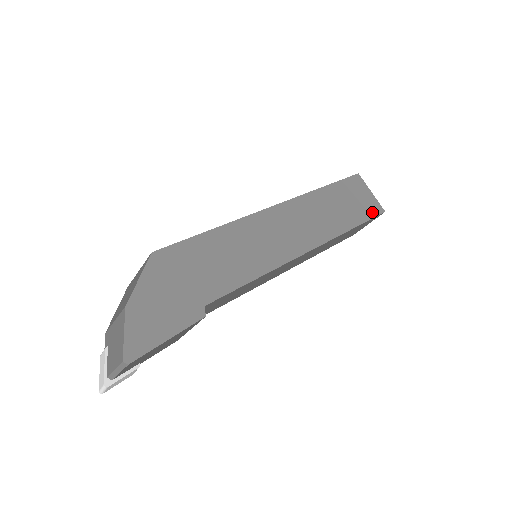
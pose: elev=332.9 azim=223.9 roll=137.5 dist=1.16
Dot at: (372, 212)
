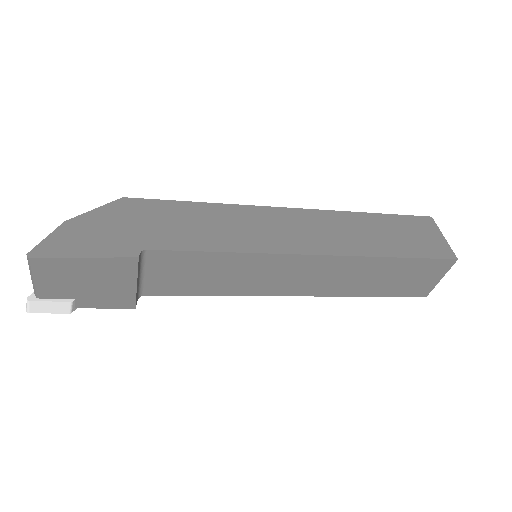
Dot at: (434, 253)
